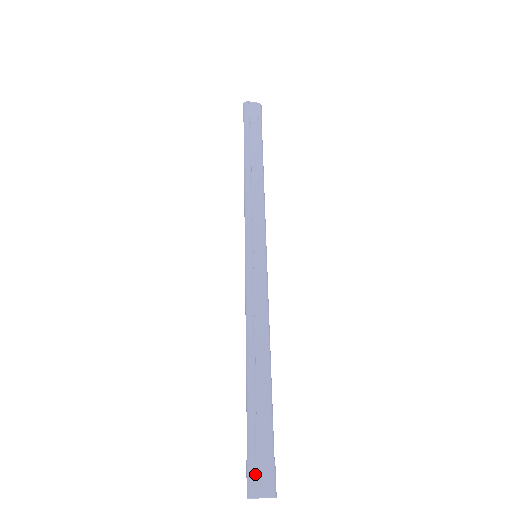
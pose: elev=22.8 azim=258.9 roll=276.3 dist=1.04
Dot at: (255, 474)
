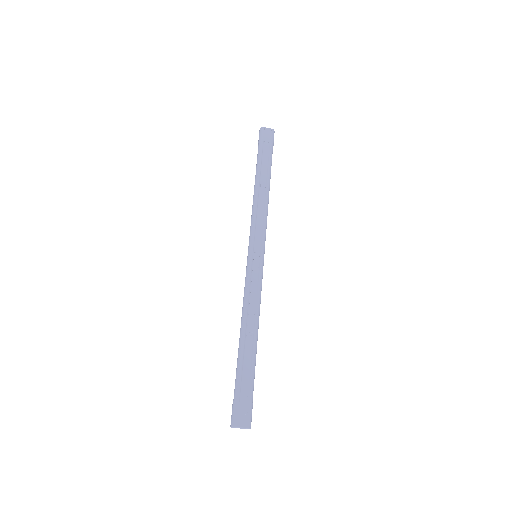
Dot at: (238, 412)
